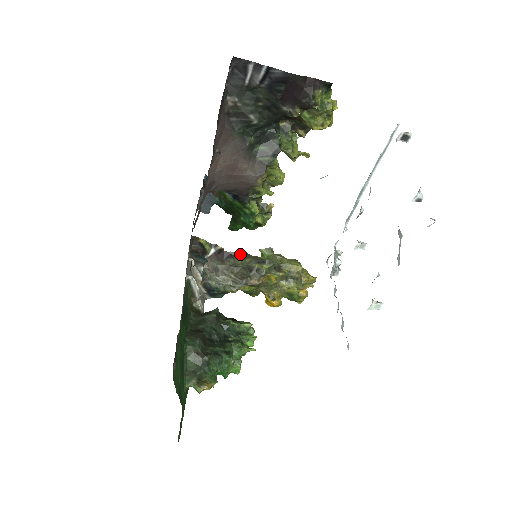
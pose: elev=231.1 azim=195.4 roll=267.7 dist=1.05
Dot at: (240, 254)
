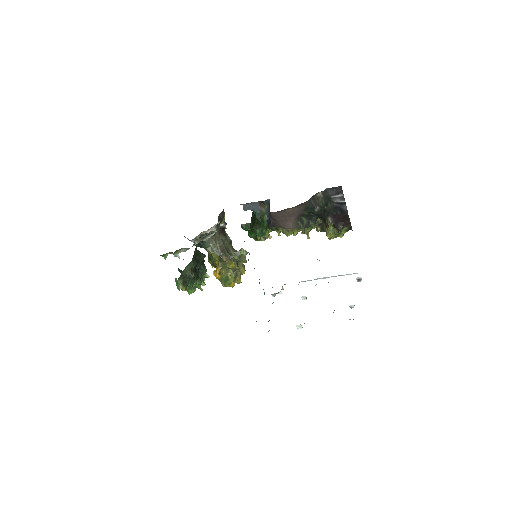
Dot at: (229, 239)
